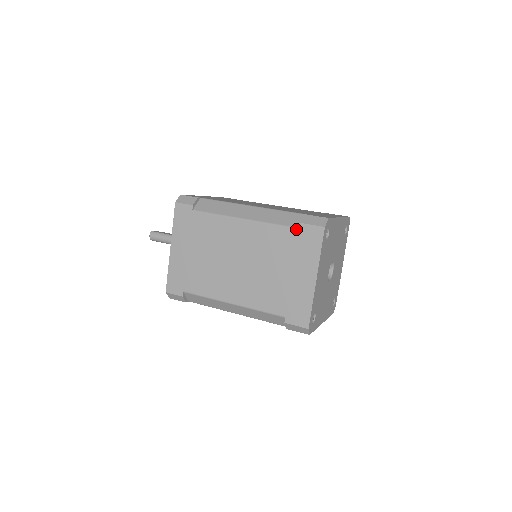
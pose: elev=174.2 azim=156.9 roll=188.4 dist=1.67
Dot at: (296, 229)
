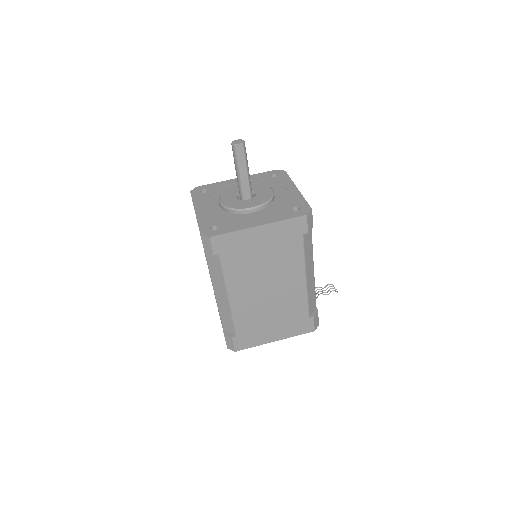
Dot at: occluded
